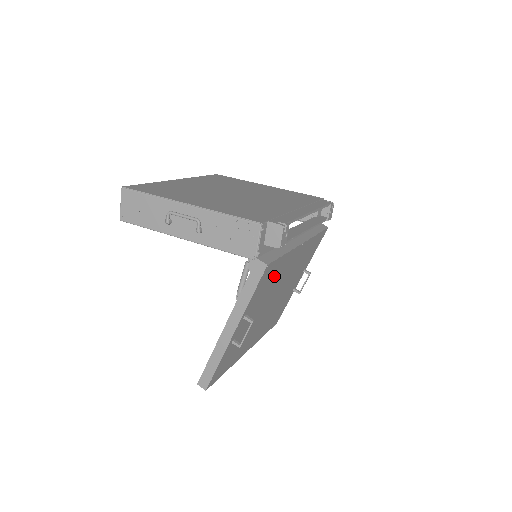
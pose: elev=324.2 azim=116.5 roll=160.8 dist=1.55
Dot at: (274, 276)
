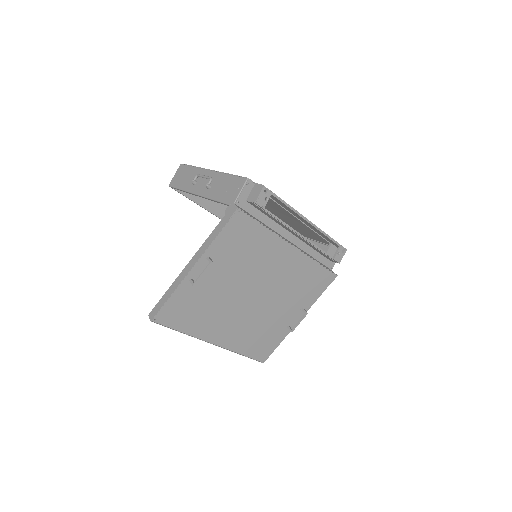
Dot at: (251, 246)
